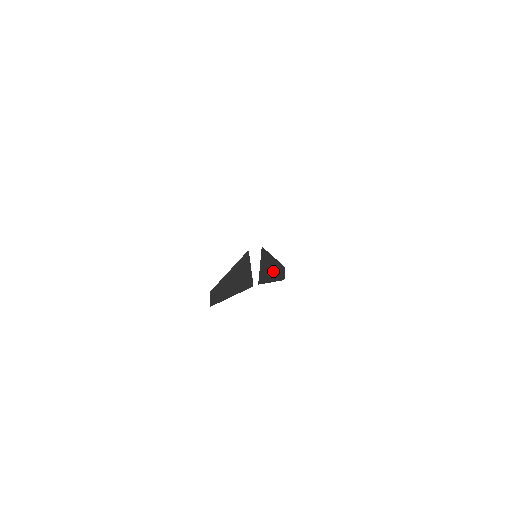
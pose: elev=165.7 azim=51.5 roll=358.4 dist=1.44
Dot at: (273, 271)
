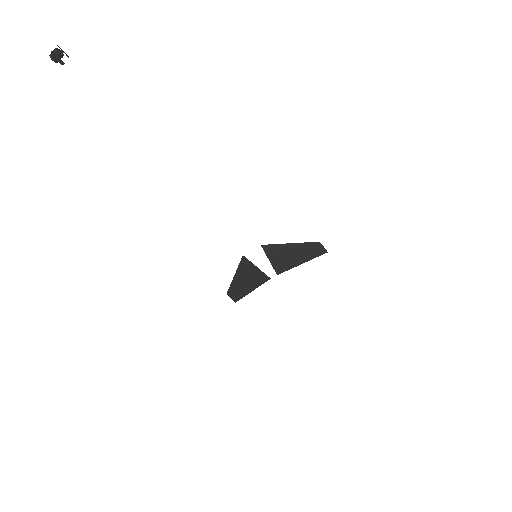
Dot at: (297, 255)
